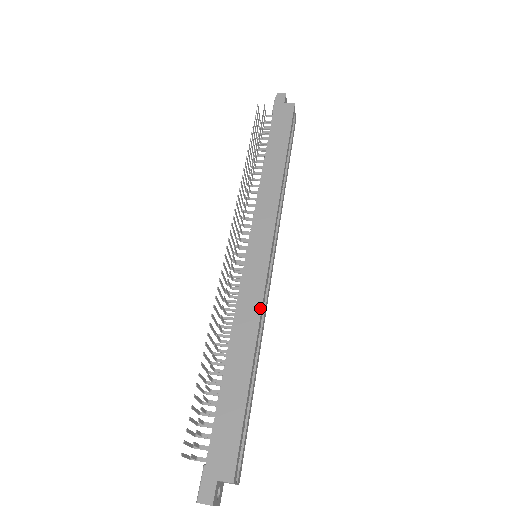
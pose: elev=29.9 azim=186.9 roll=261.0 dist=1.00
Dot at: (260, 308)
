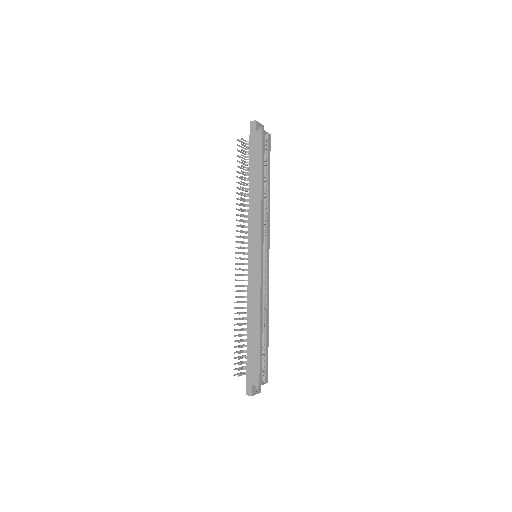
Dot at: (259, 294)
